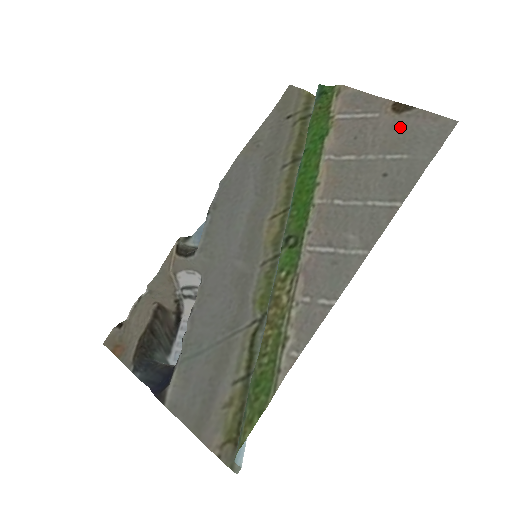
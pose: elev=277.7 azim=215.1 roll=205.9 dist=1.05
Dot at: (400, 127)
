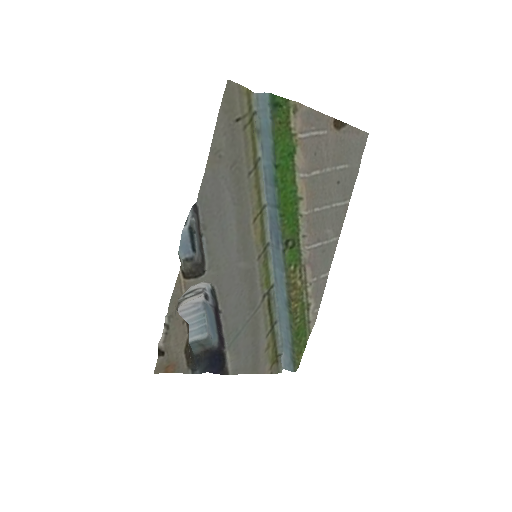
Dot at: (341, 142)
